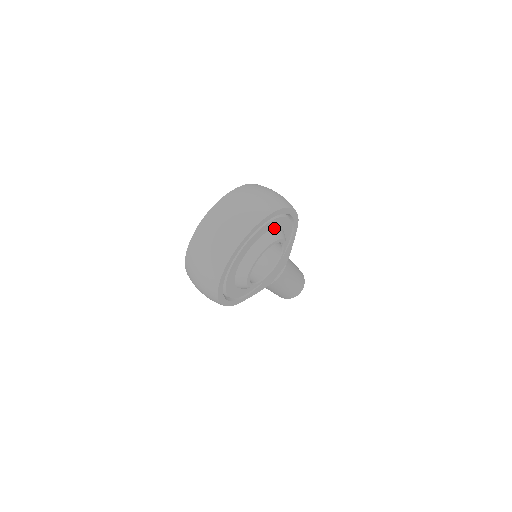
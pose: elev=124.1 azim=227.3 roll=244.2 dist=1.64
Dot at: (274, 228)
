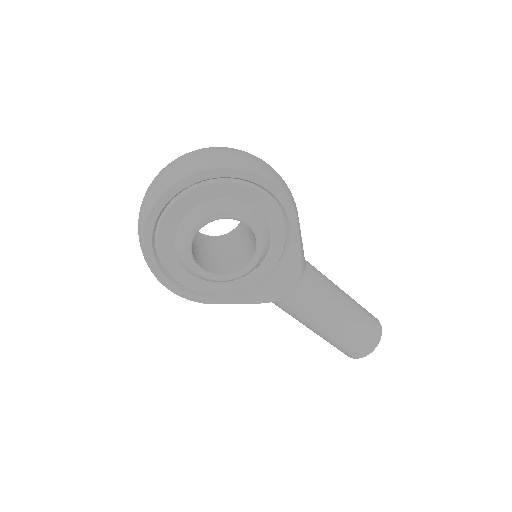
Dot at: (233, 198)
